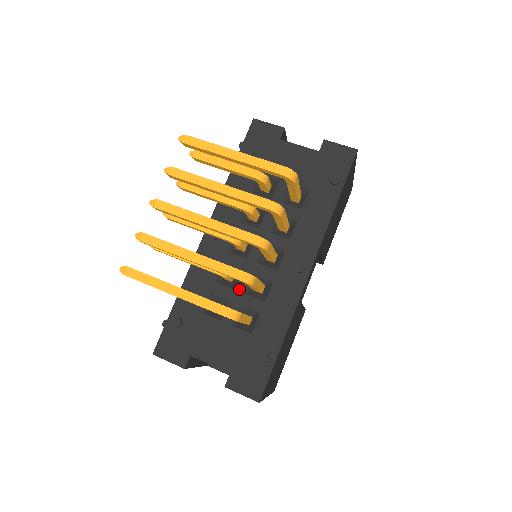
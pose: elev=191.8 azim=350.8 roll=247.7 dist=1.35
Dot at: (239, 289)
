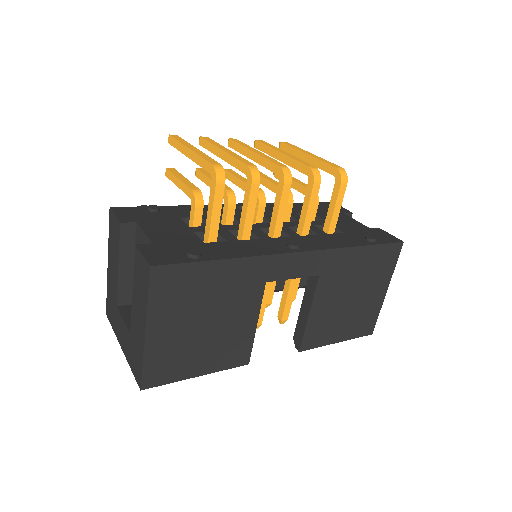
Dot at: (227, 227)
